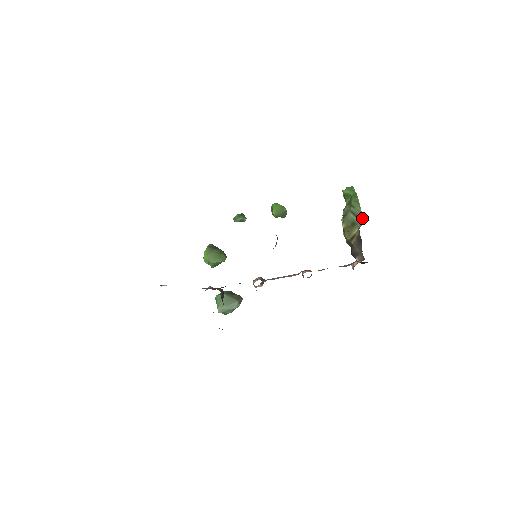
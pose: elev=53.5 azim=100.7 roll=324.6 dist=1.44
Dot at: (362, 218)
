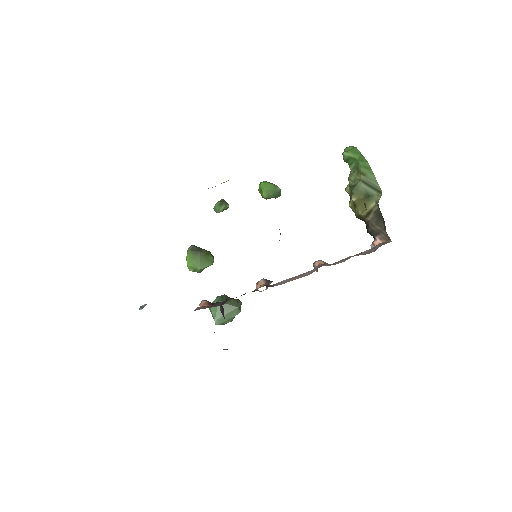
Dot at: (379, 188)
